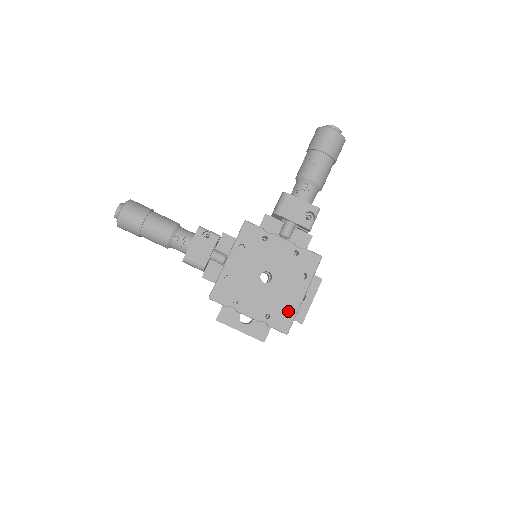
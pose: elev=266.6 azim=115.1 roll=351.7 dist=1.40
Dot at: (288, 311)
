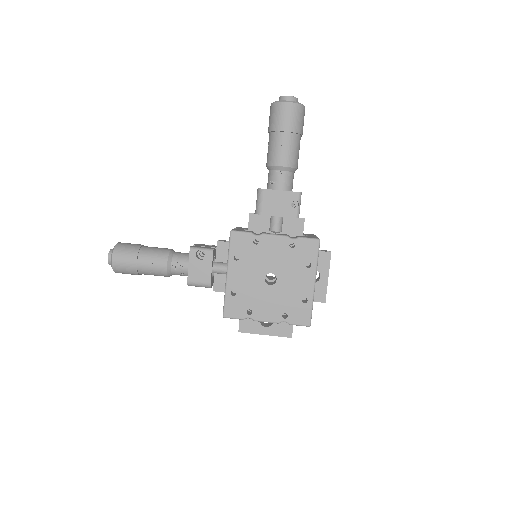
Dot at: (303, 304)
